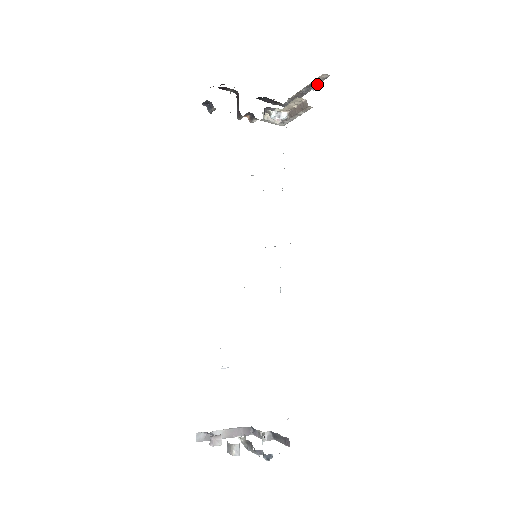
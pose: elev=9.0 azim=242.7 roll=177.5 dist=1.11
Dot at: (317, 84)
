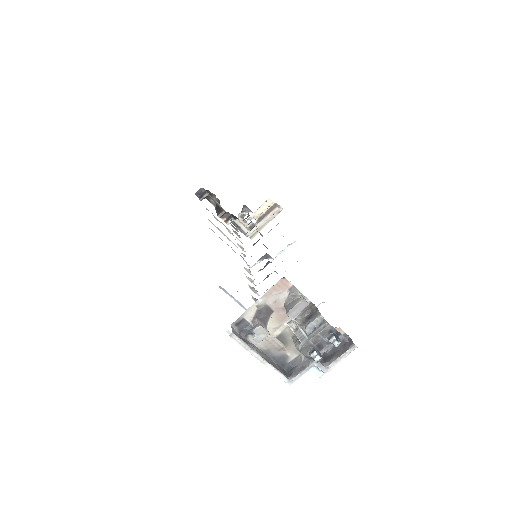
Dot at: occluded
